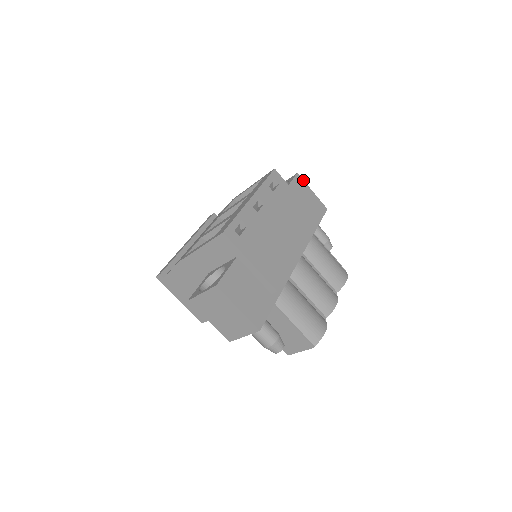
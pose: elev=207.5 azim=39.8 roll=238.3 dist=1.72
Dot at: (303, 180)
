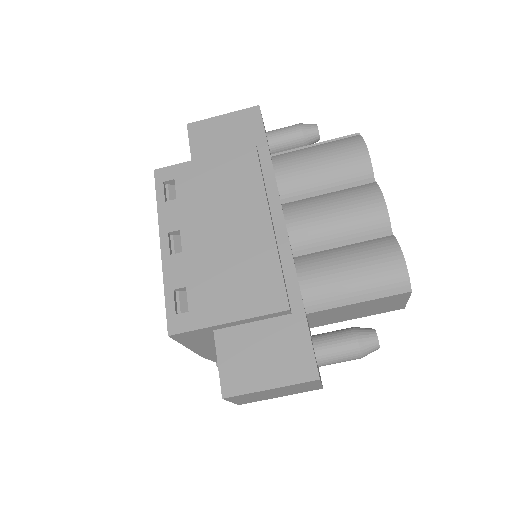
Dot at: (200, 121)
